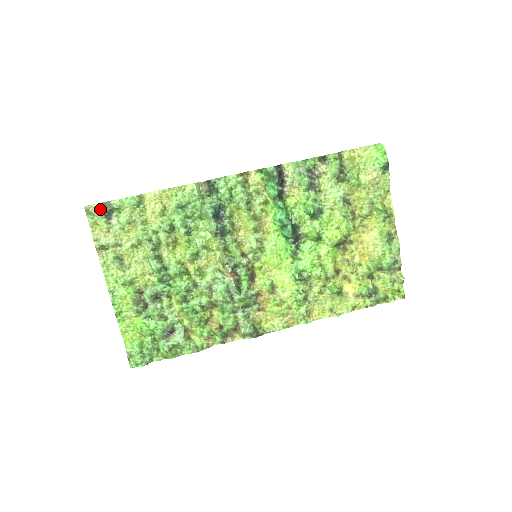
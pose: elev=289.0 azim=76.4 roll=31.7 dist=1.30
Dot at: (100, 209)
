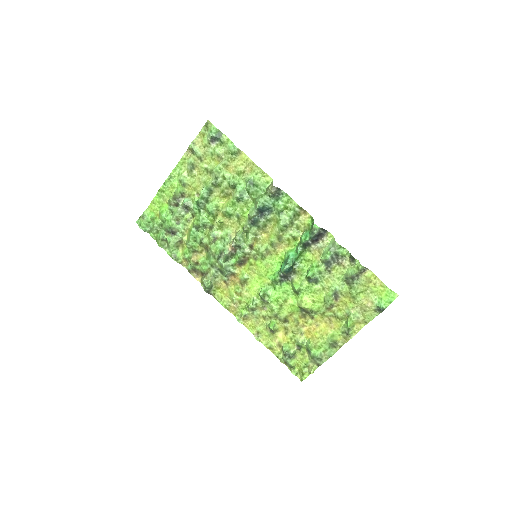
Dot at: (213, 131)
